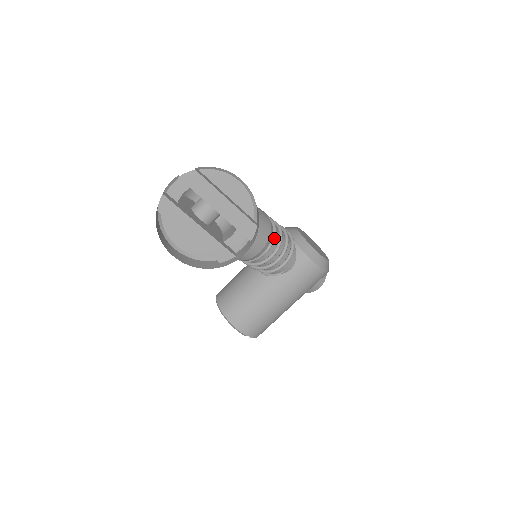
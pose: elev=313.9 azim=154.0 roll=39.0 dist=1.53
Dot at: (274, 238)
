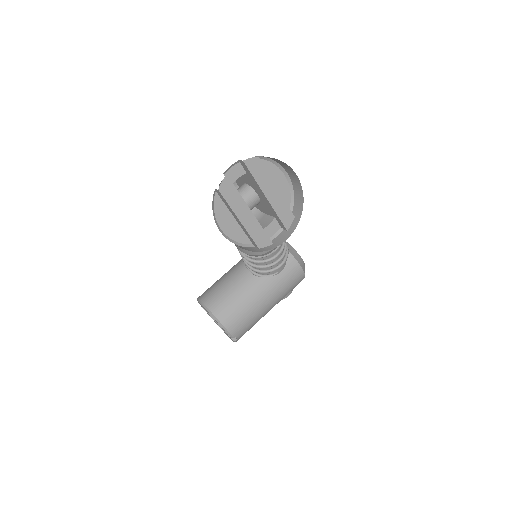
Dot at: occluded
